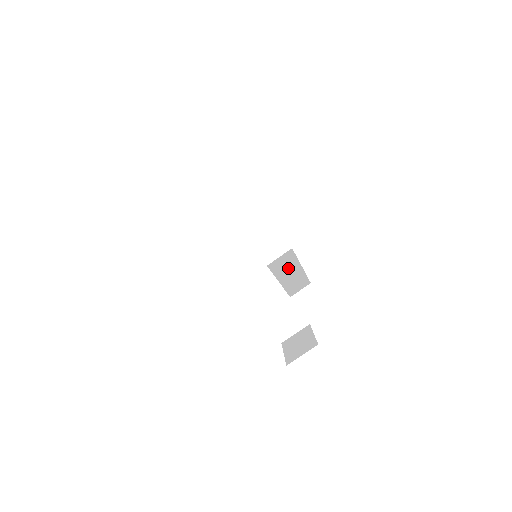
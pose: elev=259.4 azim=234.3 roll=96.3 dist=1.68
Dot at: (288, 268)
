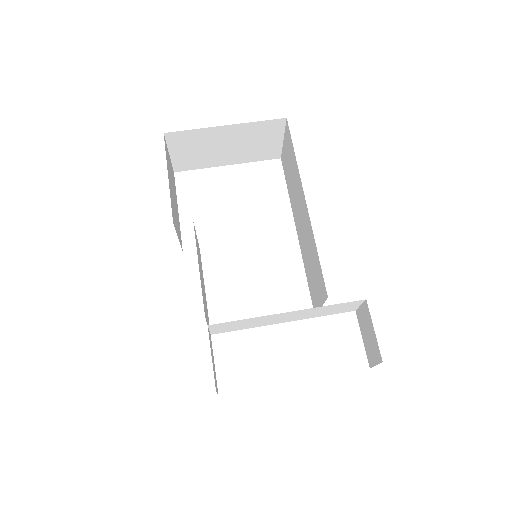
Dot at: (300, 200)
